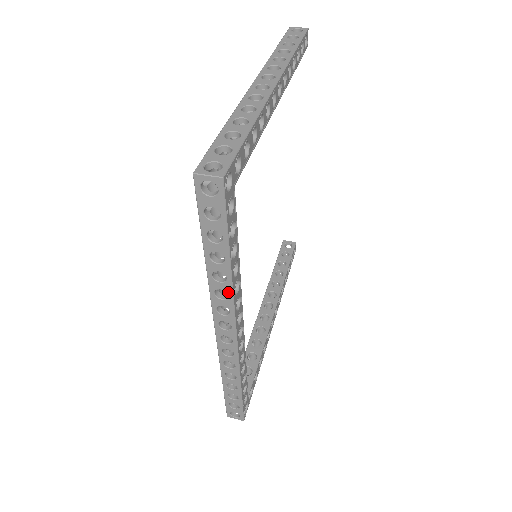
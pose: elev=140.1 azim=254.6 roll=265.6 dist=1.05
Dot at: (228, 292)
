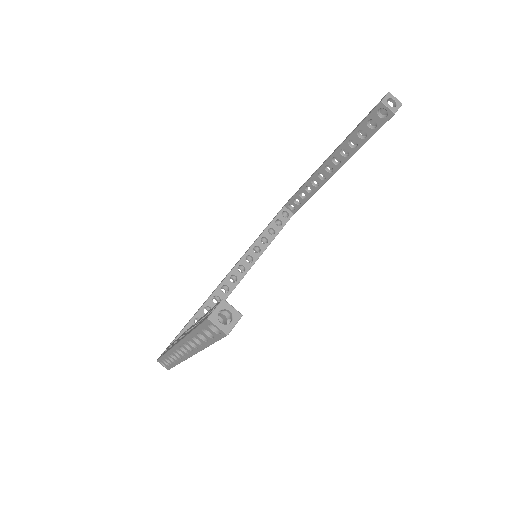
Dot at: occluded
